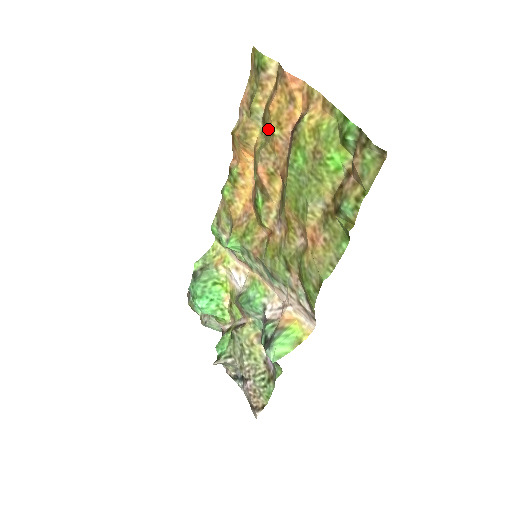
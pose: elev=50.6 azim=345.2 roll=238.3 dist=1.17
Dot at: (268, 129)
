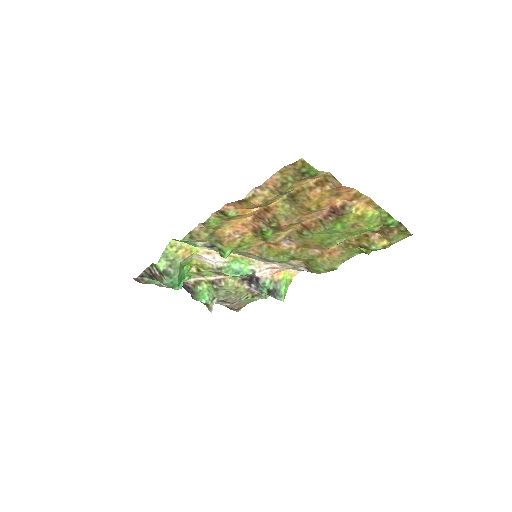
Dot at: (301, 205)
